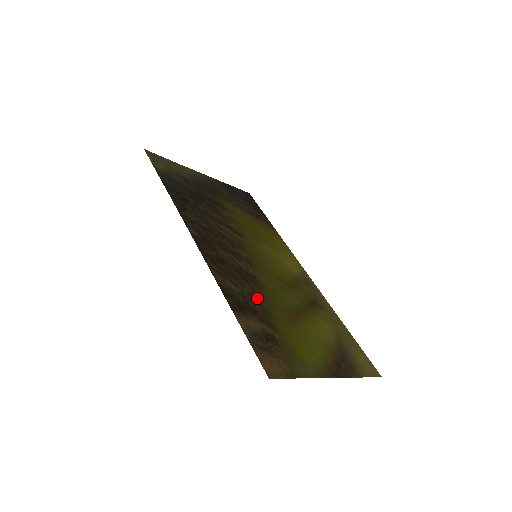
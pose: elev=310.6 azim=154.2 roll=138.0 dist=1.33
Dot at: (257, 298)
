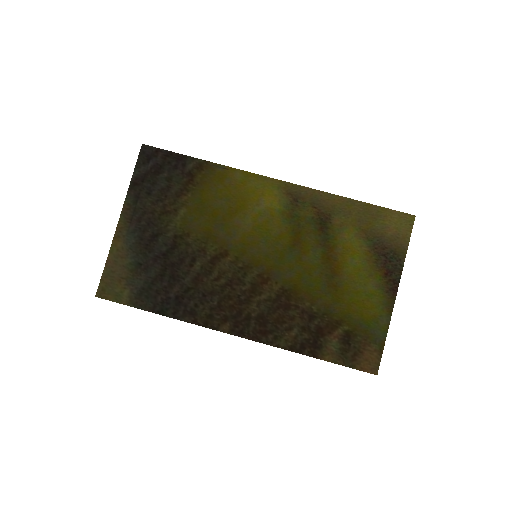
Dot at: (307, 312)
